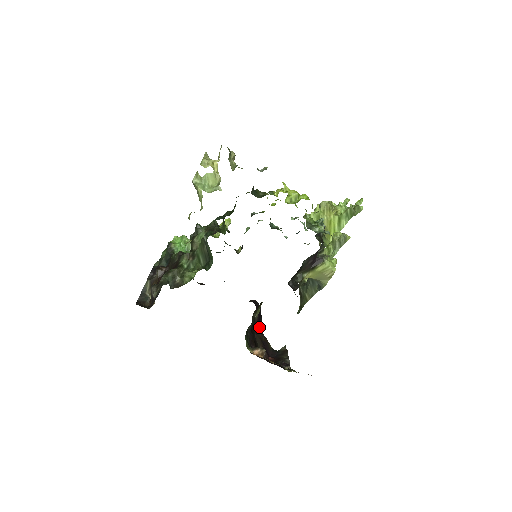
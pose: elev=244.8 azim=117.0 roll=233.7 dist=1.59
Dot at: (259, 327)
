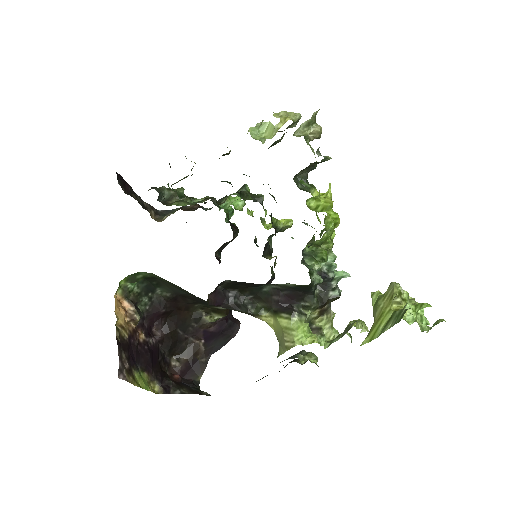
Dot at: (208, 342)
